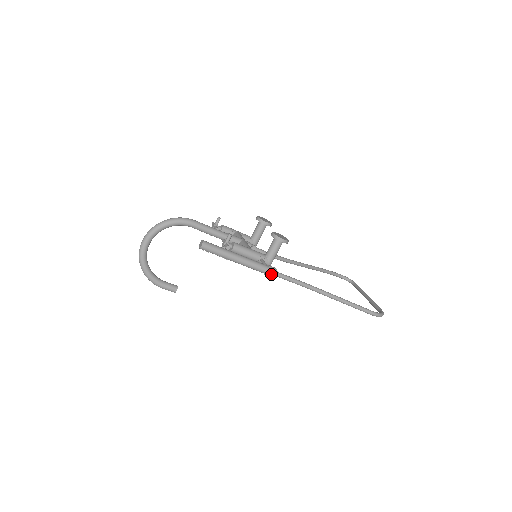
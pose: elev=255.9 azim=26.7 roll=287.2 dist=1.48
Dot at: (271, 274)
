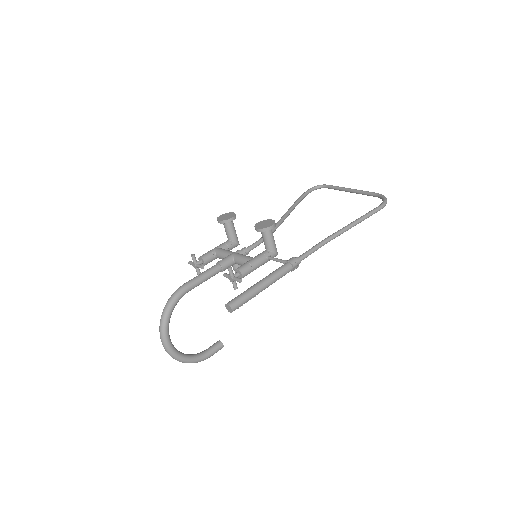
Dot at: (296, 266)
